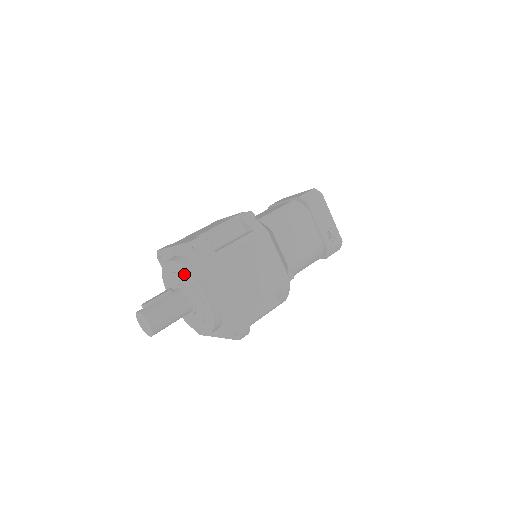
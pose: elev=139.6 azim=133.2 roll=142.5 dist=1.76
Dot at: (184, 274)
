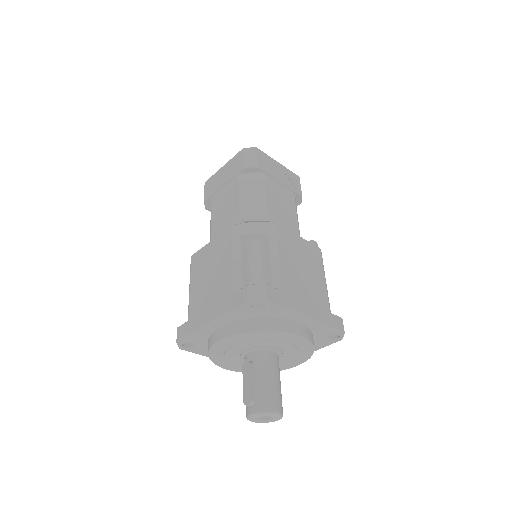
Dot at: (258, 336)
